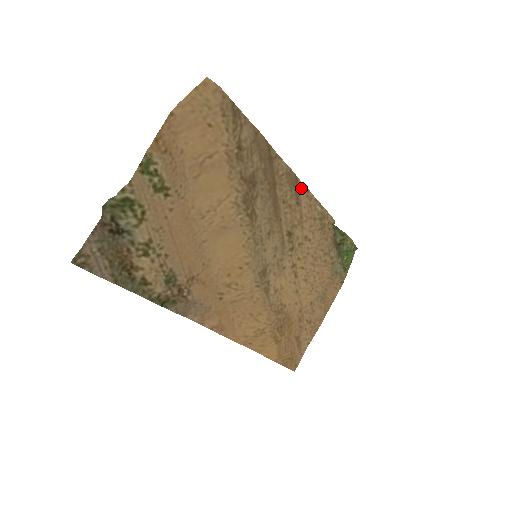
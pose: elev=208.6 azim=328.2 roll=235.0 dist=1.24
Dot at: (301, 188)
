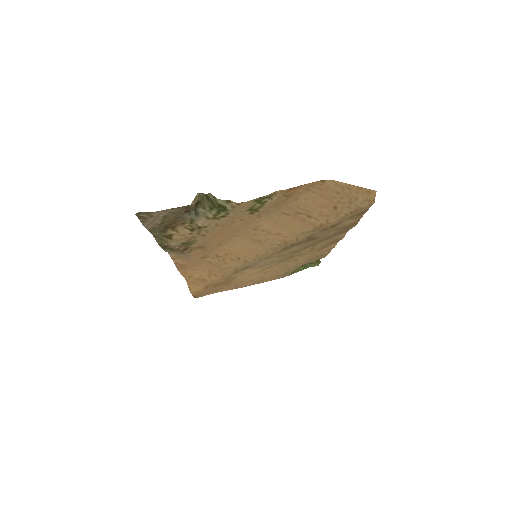
Dot at: (333, 245)
